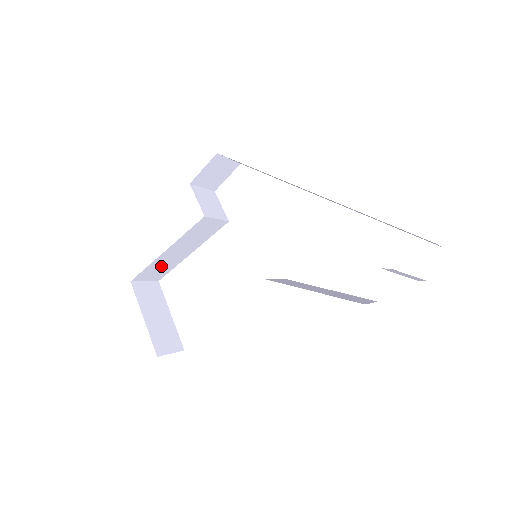
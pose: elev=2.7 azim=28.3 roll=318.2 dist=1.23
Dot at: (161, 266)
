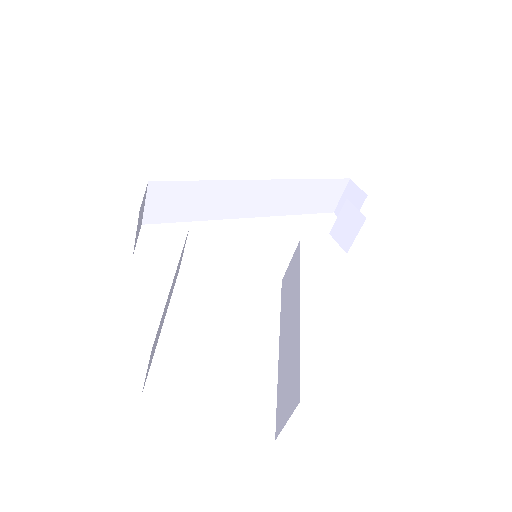
Dot at: occluded
